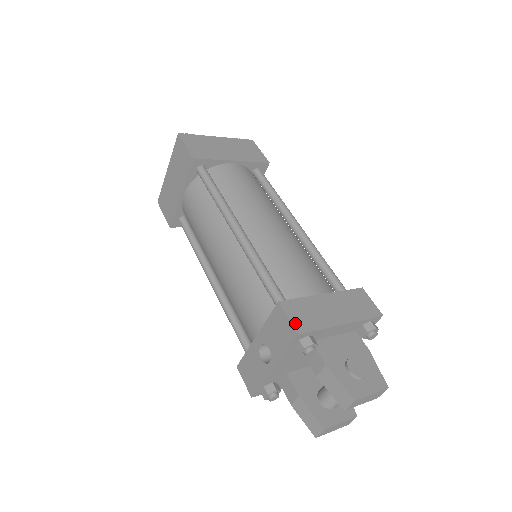
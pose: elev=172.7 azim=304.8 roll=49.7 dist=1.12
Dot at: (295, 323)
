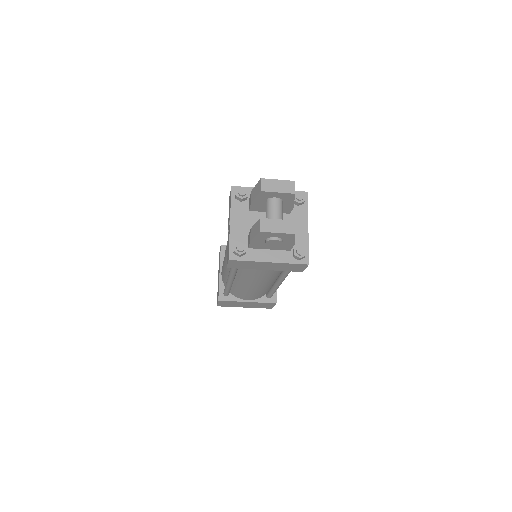
Dot at: occluded
